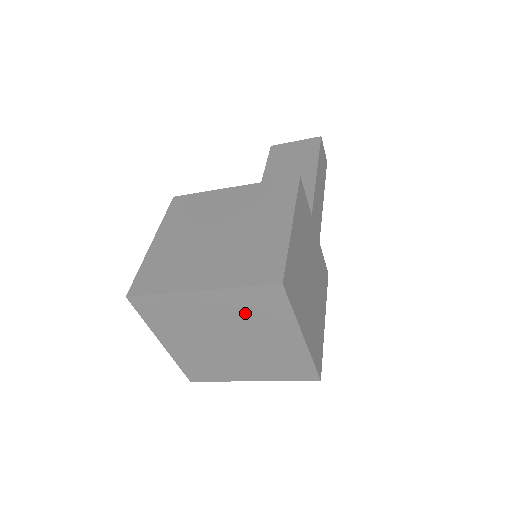
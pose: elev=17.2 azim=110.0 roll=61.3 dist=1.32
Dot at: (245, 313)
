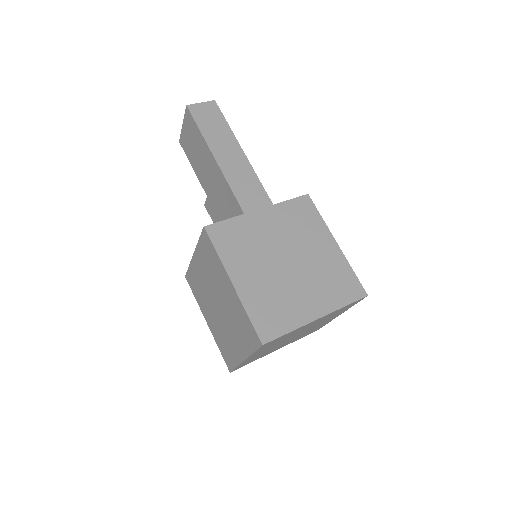
Dot at: occluded
